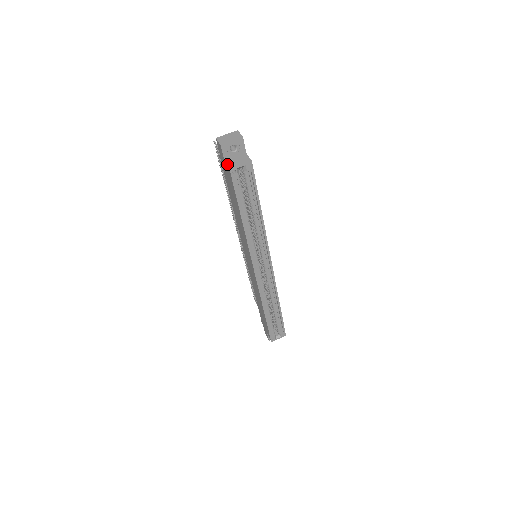
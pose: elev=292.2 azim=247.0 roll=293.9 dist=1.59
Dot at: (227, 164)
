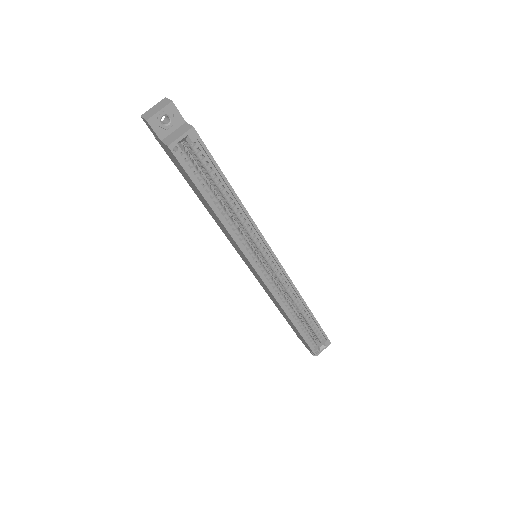
Dot at: (164, 143)
